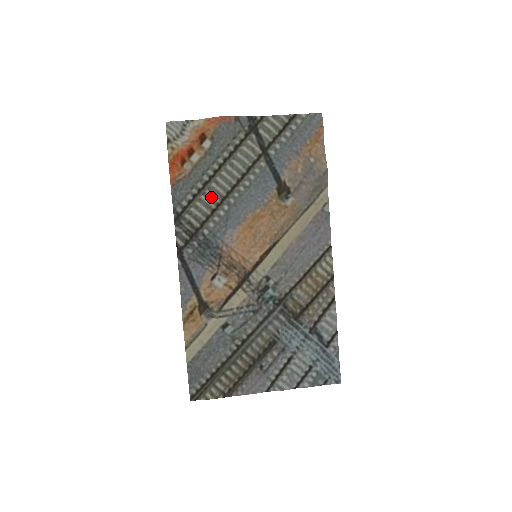
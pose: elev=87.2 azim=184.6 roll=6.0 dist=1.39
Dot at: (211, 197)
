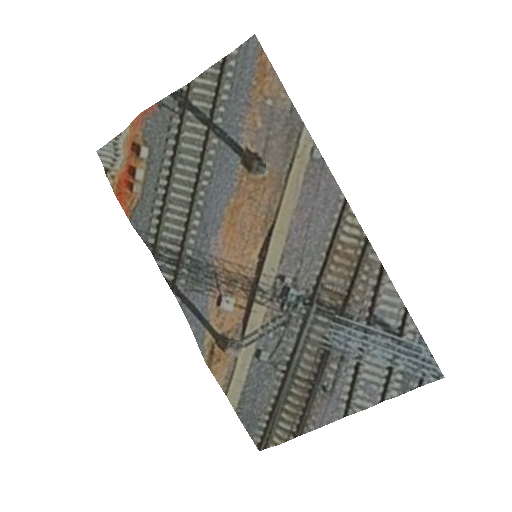
Dot at: (176, 210)
